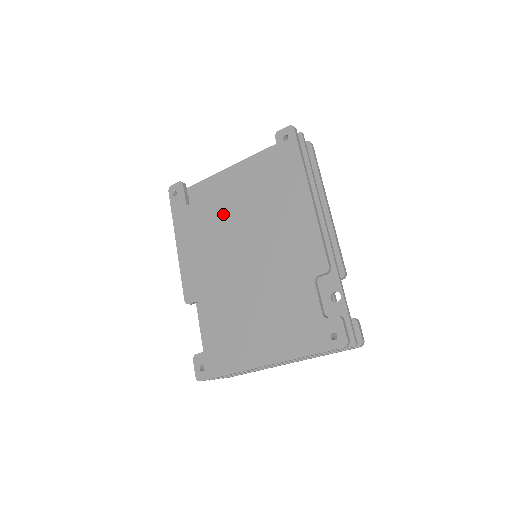
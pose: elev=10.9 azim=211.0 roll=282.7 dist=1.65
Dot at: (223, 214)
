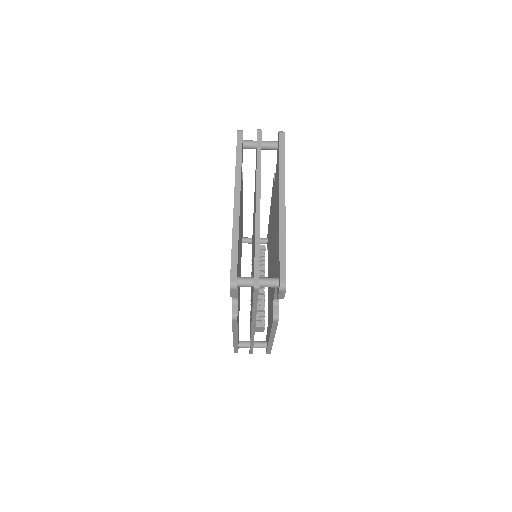
Dot at: occluded
